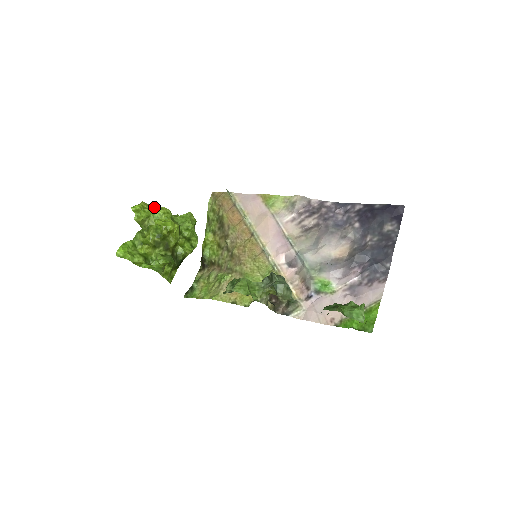
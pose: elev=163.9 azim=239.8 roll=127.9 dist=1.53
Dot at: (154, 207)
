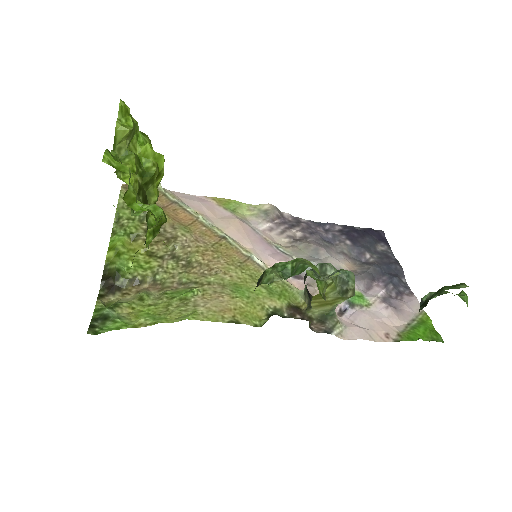
Dot at: (137, 126)
